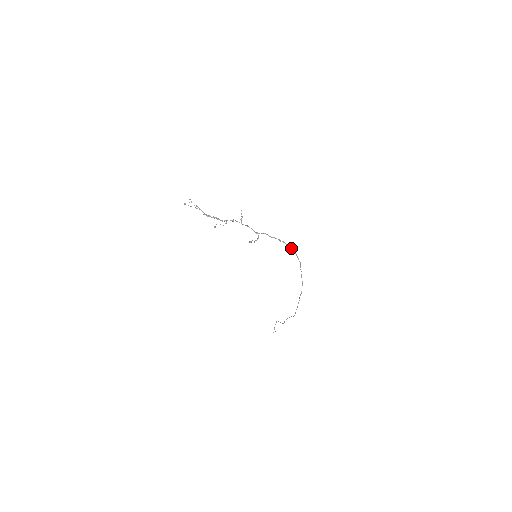
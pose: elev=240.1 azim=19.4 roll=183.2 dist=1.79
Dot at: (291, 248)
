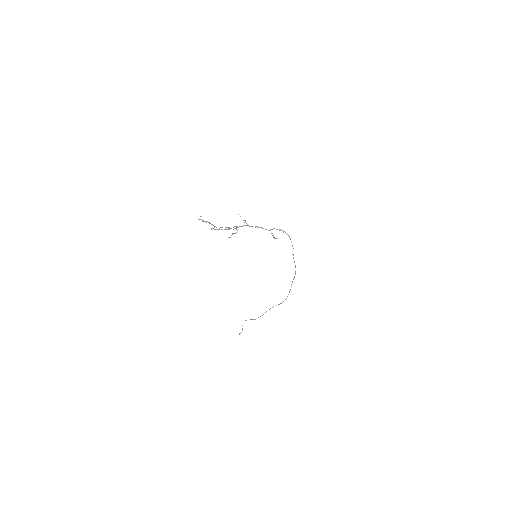
Dot at: (289, 236)
